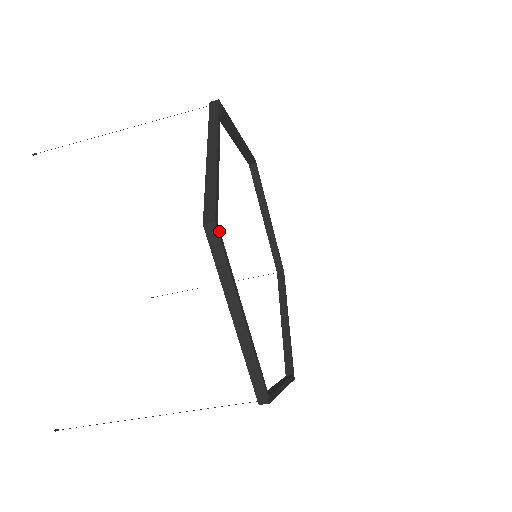
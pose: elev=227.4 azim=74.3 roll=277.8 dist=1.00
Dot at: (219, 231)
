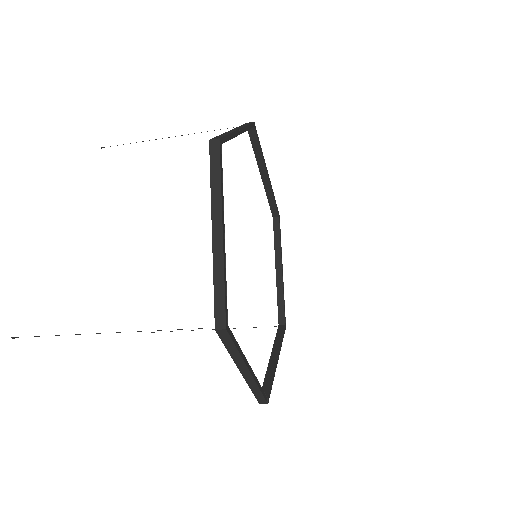
Dot at: (221, 150)
